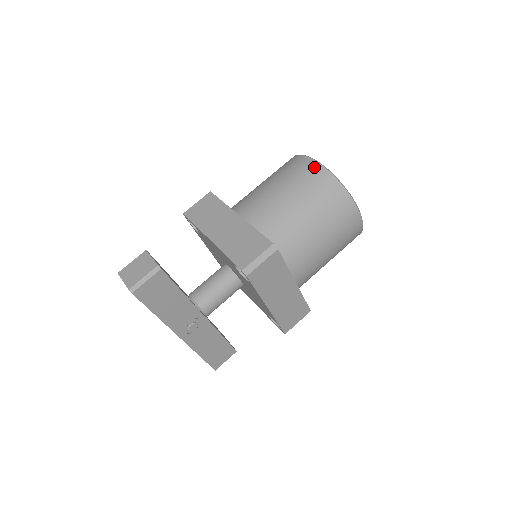
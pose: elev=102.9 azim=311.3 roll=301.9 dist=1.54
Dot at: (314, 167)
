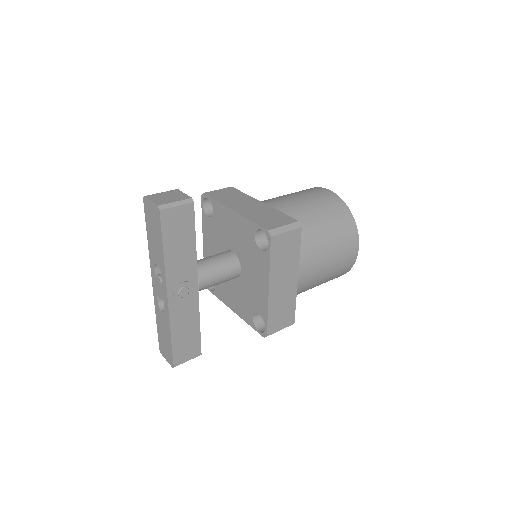
Dot at: (330, 193)
